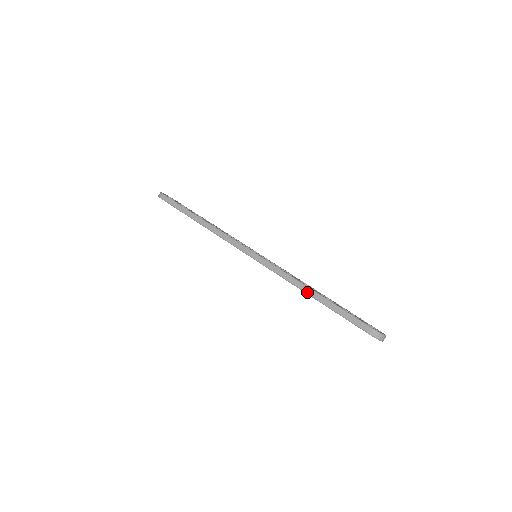
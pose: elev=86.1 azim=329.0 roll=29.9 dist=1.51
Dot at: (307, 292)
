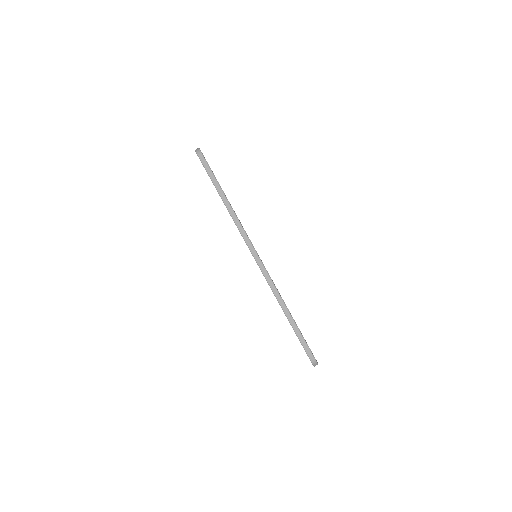
Dot at: (284, 310)
